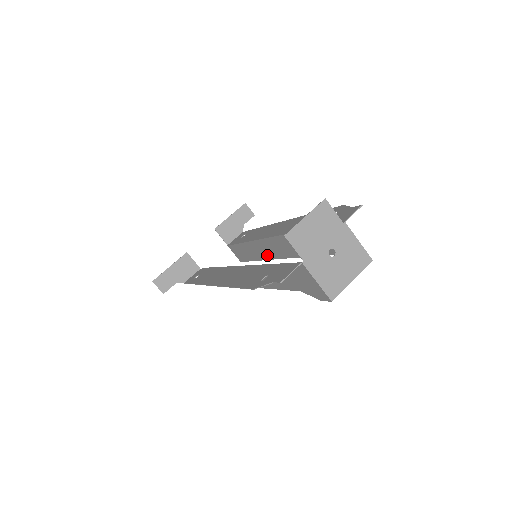
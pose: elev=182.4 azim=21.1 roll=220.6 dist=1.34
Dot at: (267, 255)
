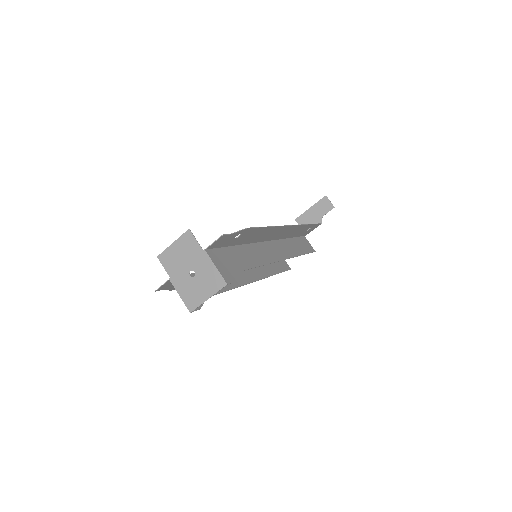
Dot at: (288, 253)
